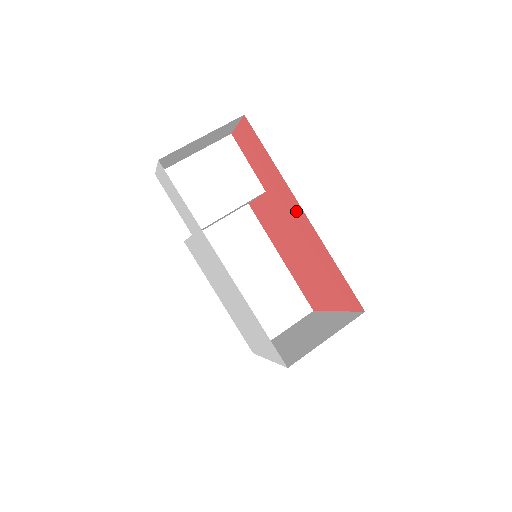
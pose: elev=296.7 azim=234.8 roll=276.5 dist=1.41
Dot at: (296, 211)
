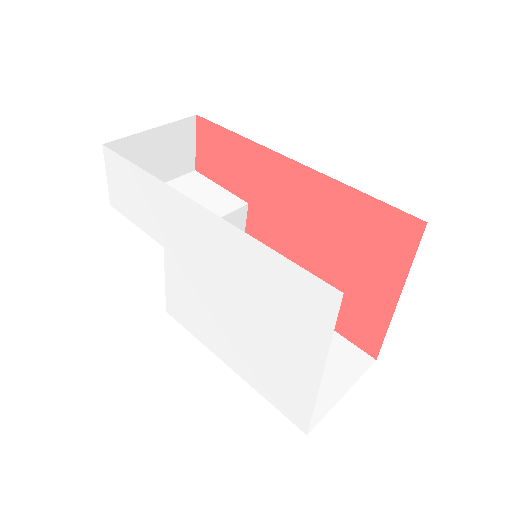
Dot at: (284, 174)
